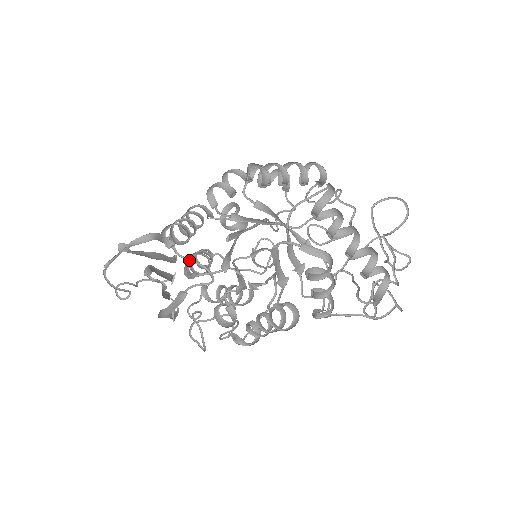
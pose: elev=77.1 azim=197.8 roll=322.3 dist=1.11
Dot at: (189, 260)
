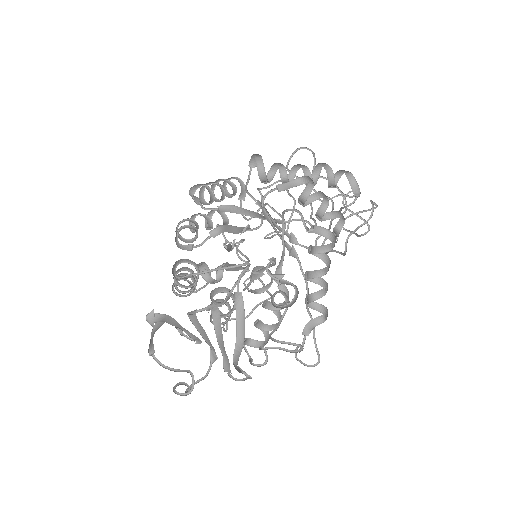
Dot at: occluded
